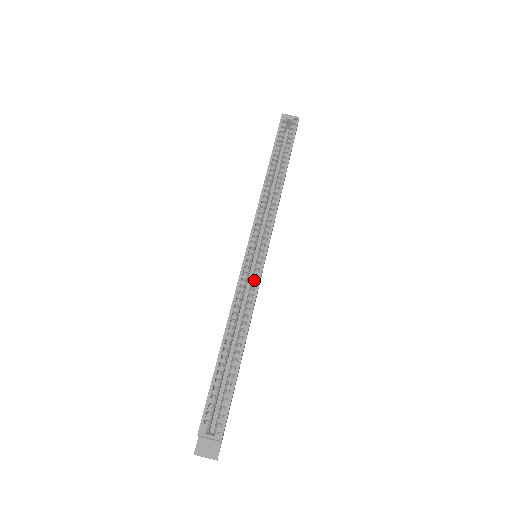
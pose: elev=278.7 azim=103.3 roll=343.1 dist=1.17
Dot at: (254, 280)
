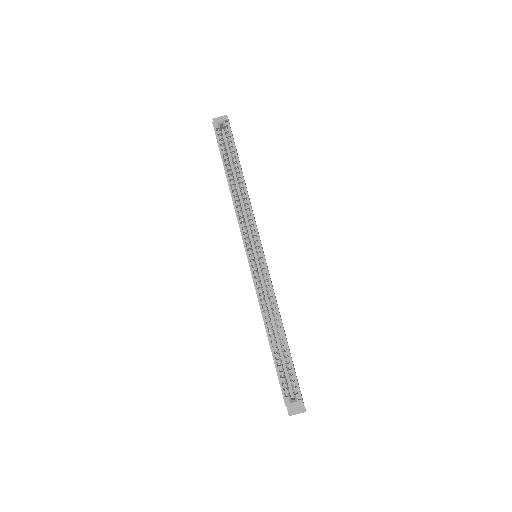
Dot at: (265, 279)
